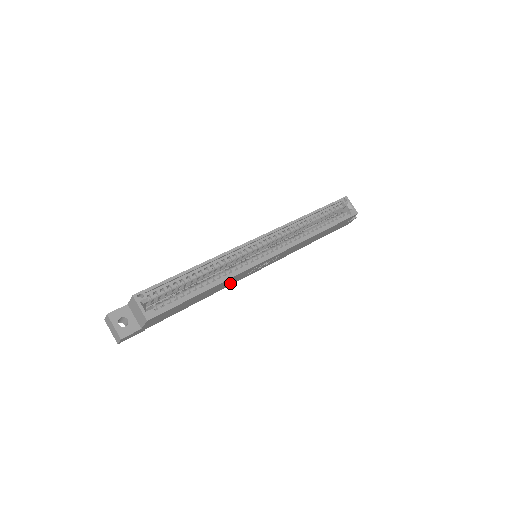
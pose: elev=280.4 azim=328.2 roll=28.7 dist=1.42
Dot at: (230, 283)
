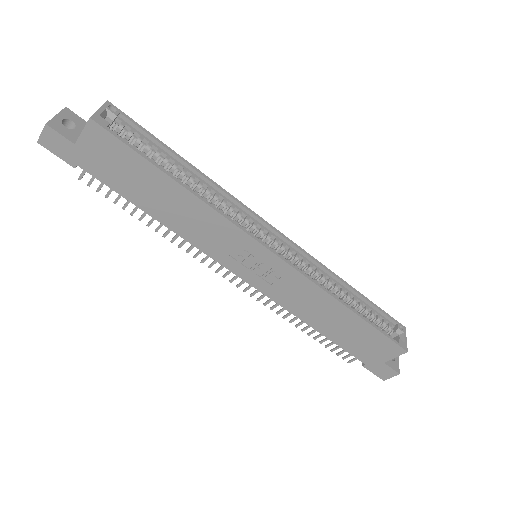
Dot at: (204, 239)
